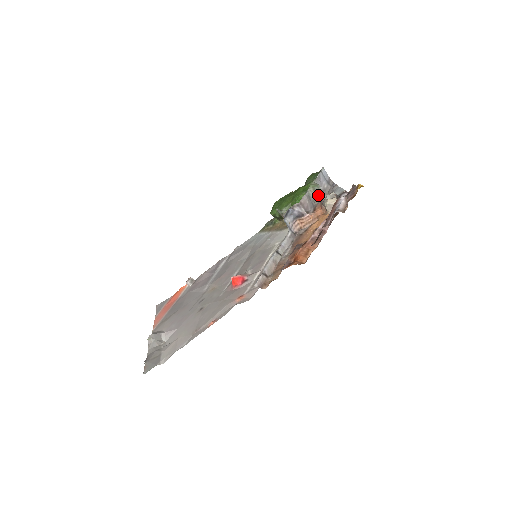
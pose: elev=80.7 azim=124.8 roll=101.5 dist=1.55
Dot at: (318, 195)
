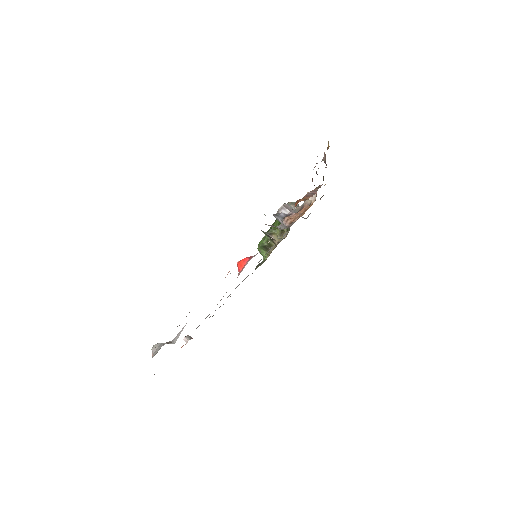
Dot at: (297, 207)
